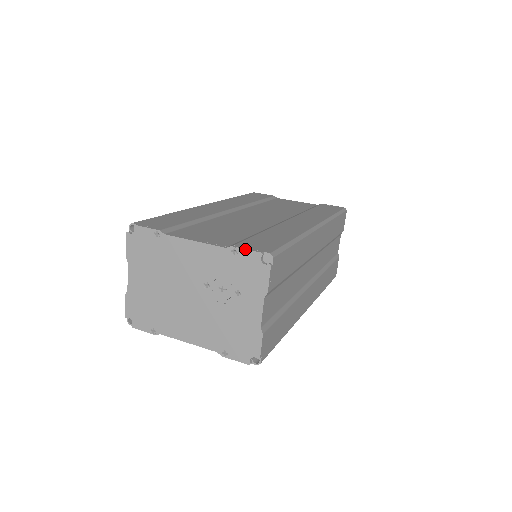
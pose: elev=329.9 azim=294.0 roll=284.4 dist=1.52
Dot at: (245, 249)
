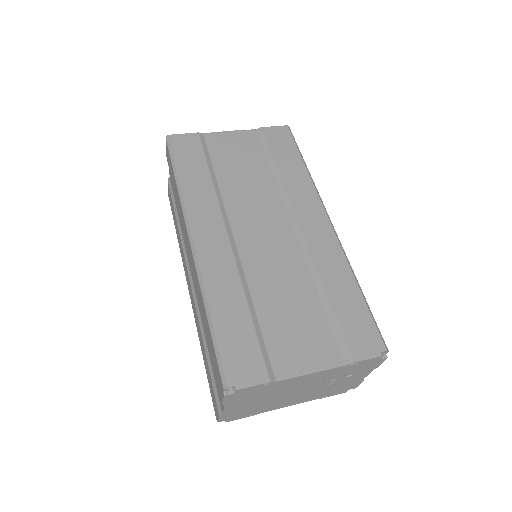
Dot at: (367, 360)
